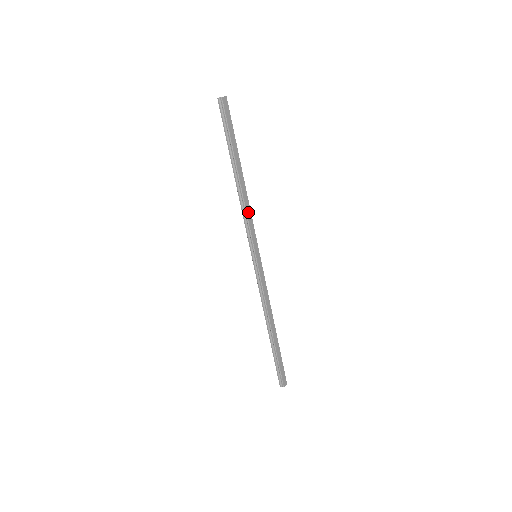
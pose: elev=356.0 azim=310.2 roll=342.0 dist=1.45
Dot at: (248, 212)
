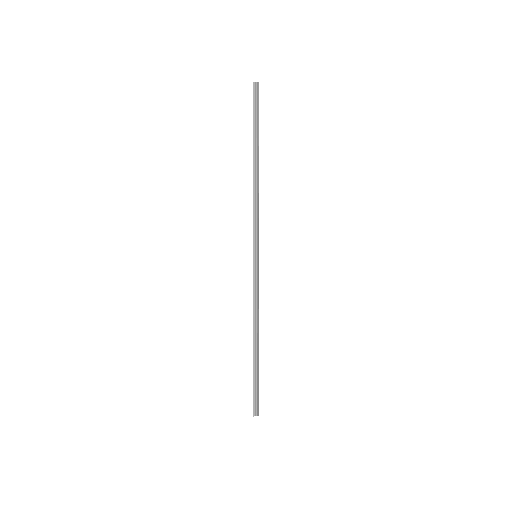
Dot at: occluded
